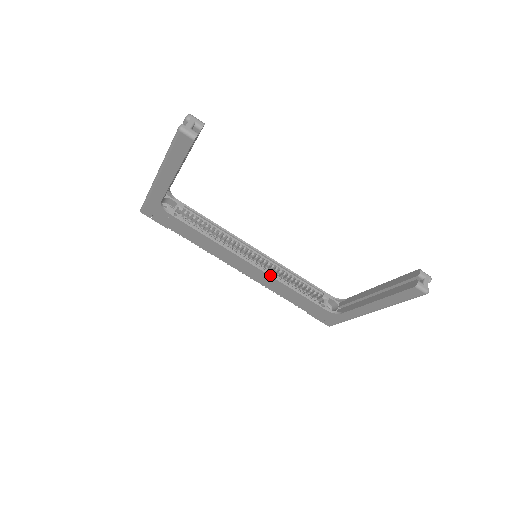
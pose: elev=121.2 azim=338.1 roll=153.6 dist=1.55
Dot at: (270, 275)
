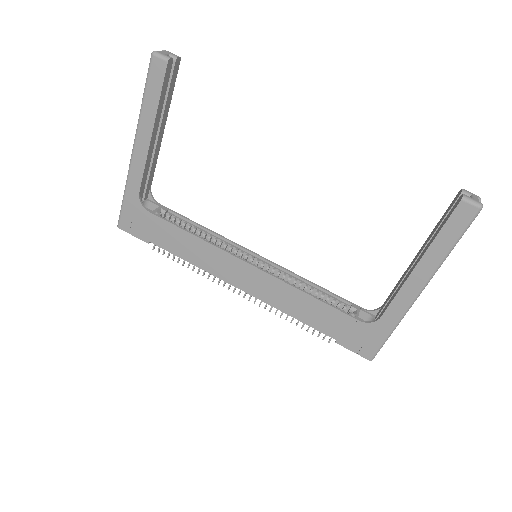
Dot at: (276, 277)
